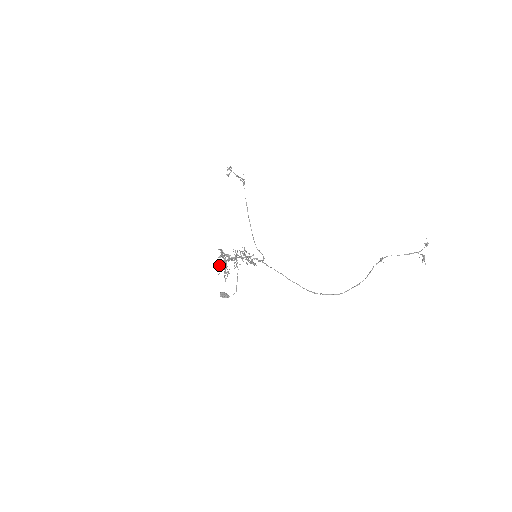
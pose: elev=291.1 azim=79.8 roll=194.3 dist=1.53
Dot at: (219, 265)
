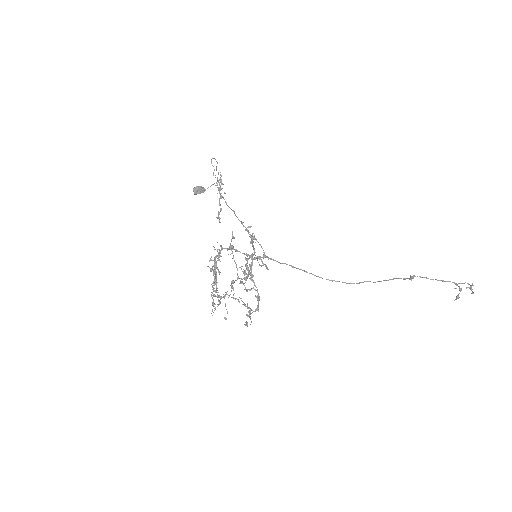
Dot at: occluded
